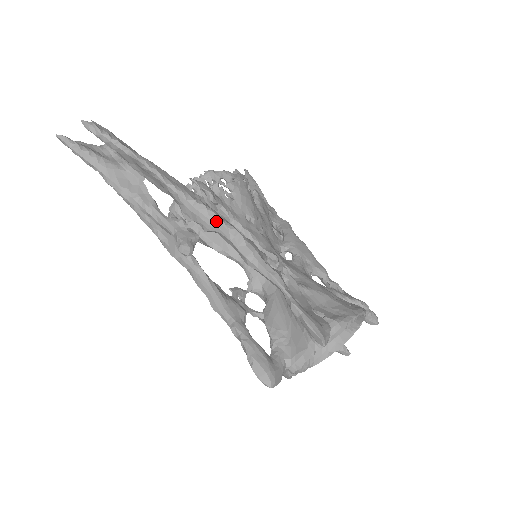
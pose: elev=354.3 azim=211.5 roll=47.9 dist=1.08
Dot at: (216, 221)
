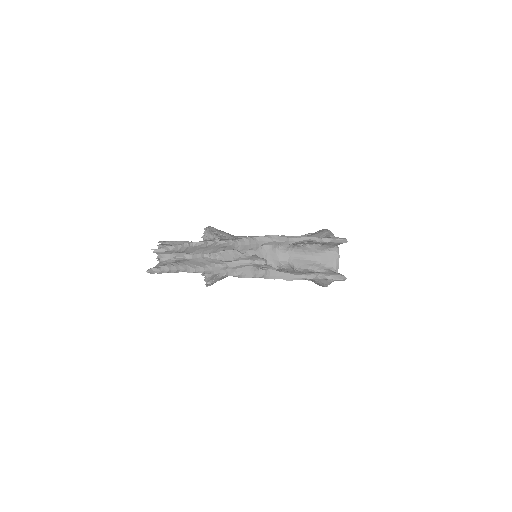
Dot at: (259, 239)
